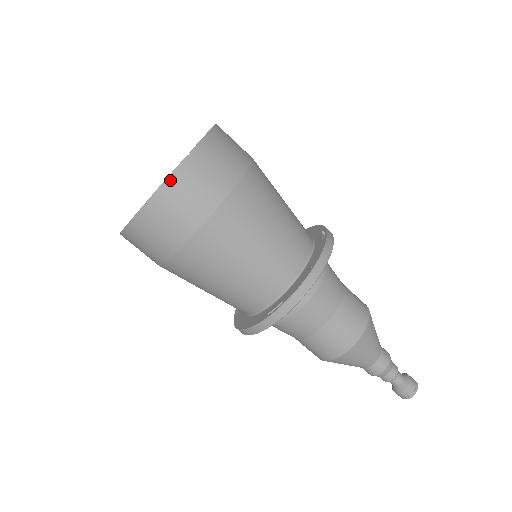
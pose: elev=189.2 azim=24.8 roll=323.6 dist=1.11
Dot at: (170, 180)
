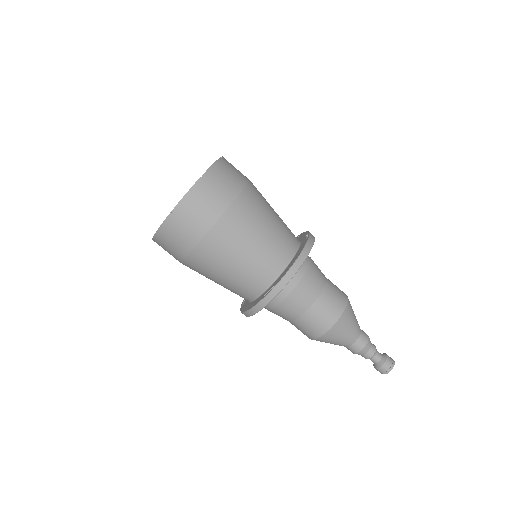
Dot at: (188, 195)
